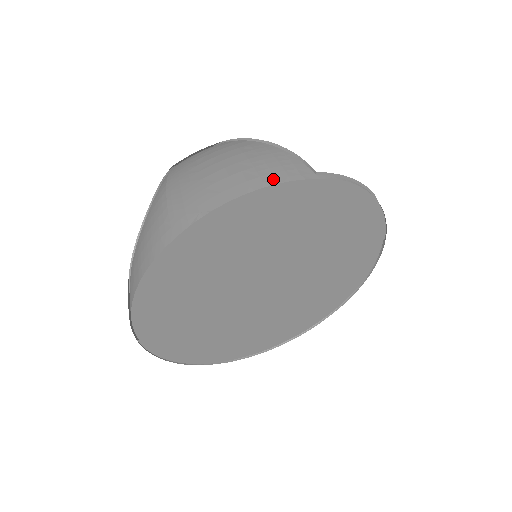
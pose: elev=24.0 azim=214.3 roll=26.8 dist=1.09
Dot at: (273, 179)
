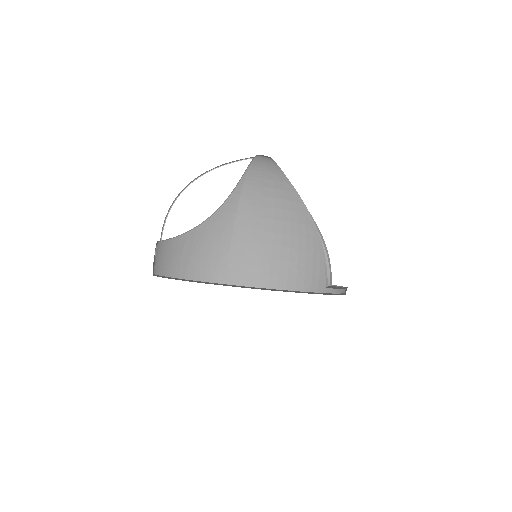
Dot at: (302, 285)
